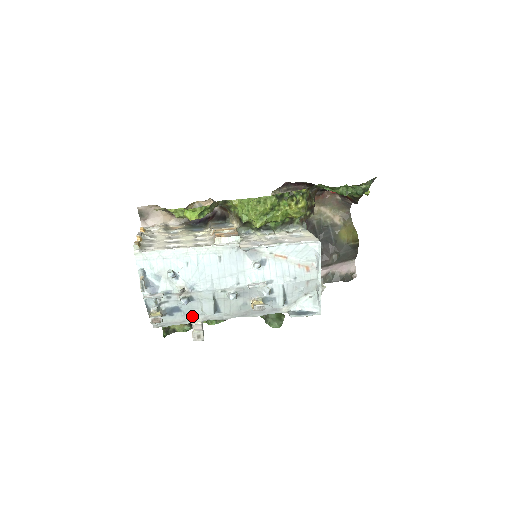
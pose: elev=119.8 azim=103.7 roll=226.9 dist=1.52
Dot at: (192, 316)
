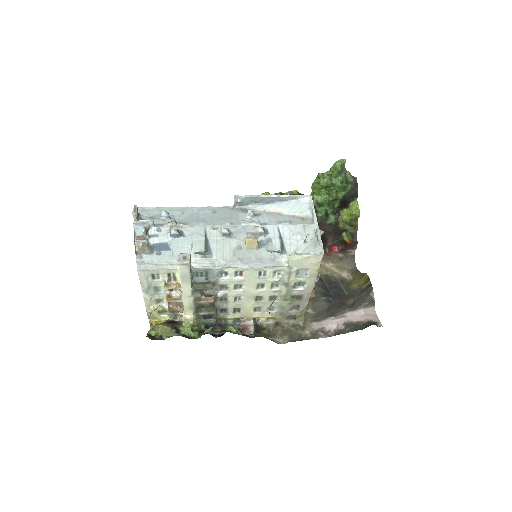
Dot at: occluded
